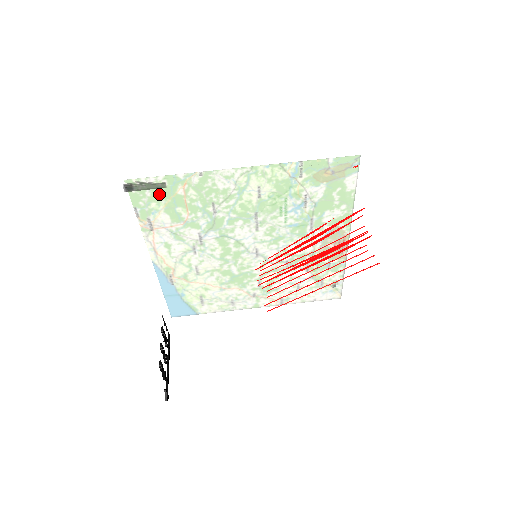
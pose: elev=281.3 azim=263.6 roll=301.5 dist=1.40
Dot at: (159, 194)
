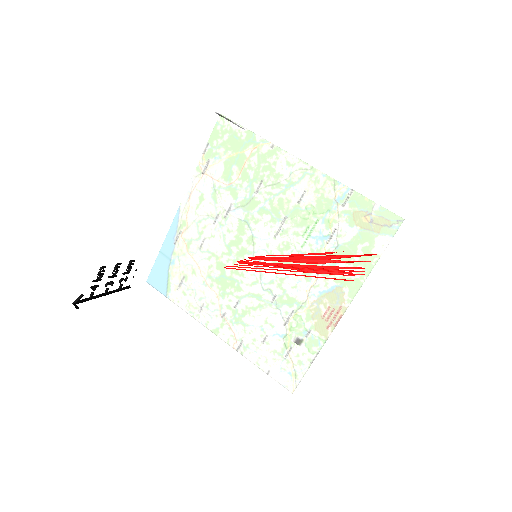
Dot at: (233, 125)
